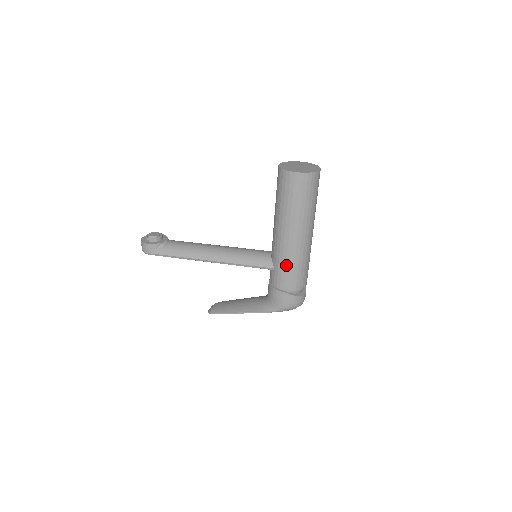
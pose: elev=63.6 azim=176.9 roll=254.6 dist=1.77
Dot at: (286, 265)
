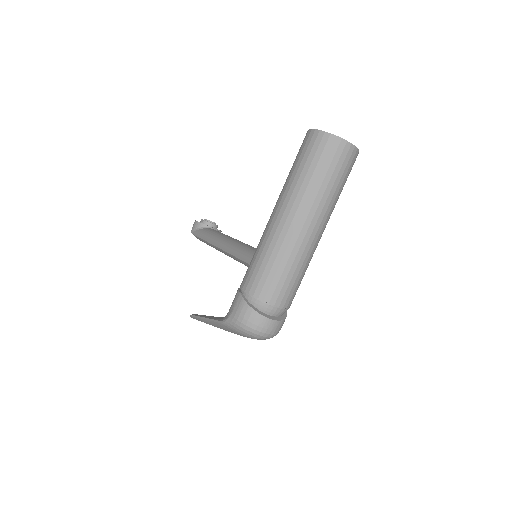
Dot at: (258, 254)
